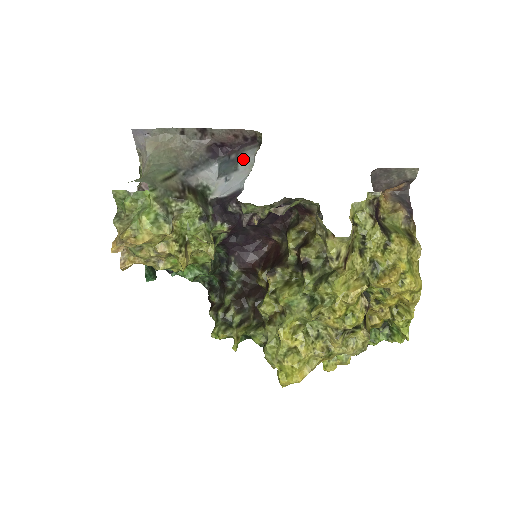
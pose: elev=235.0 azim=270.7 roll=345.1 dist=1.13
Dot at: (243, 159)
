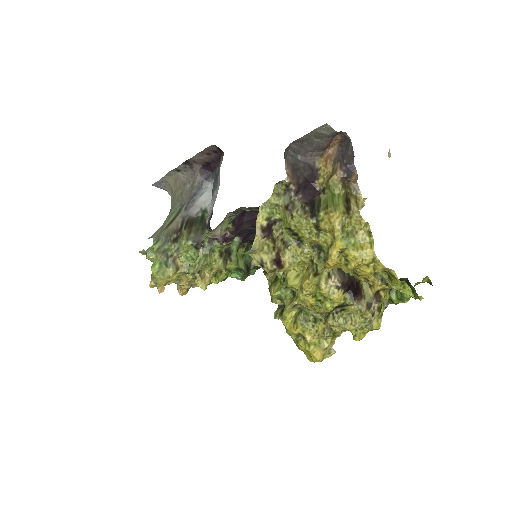
Dot at: (219, 173)
